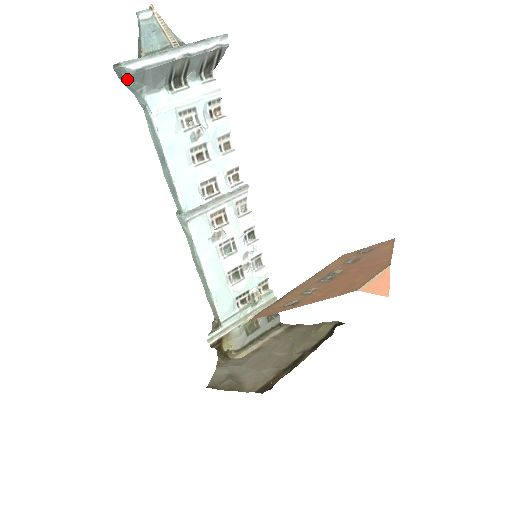
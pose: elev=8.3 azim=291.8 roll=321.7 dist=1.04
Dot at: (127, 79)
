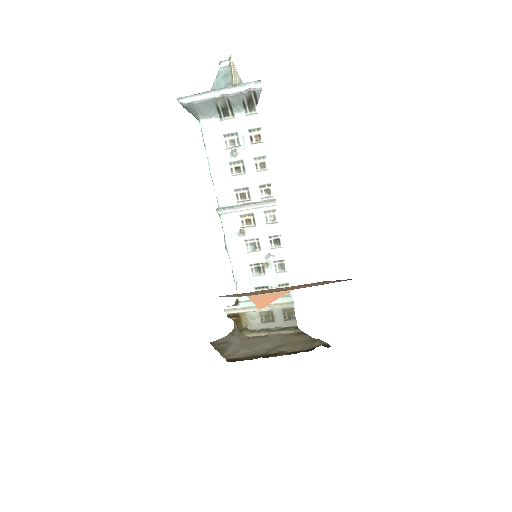
Dot at: (187, 109)
